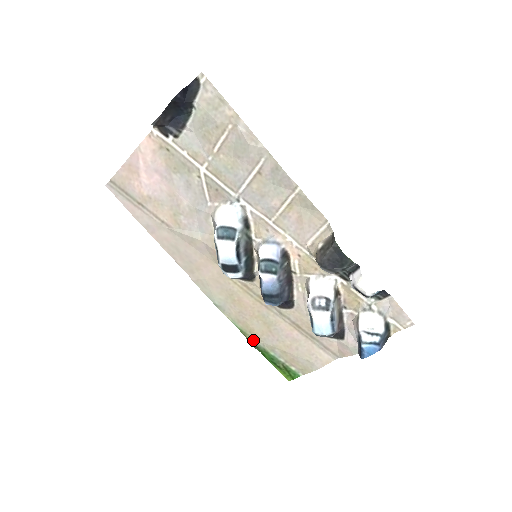
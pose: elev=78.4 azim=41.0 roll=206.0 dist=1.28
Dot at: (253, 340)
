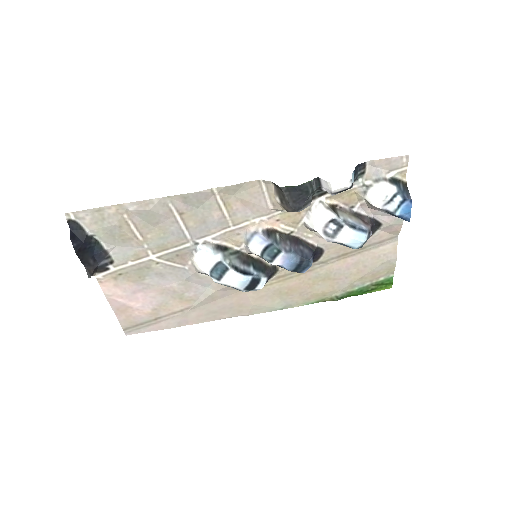
Dot at: (333, 297)
